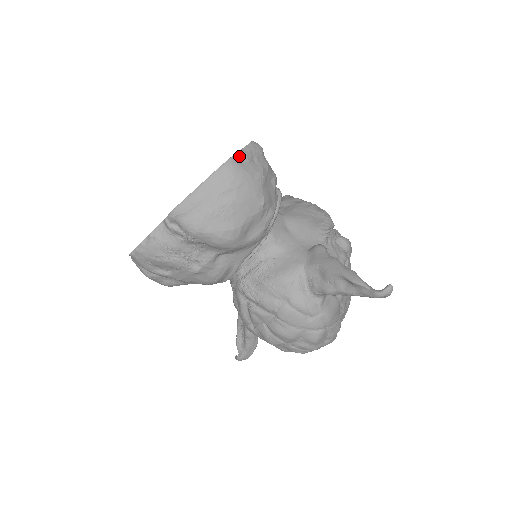
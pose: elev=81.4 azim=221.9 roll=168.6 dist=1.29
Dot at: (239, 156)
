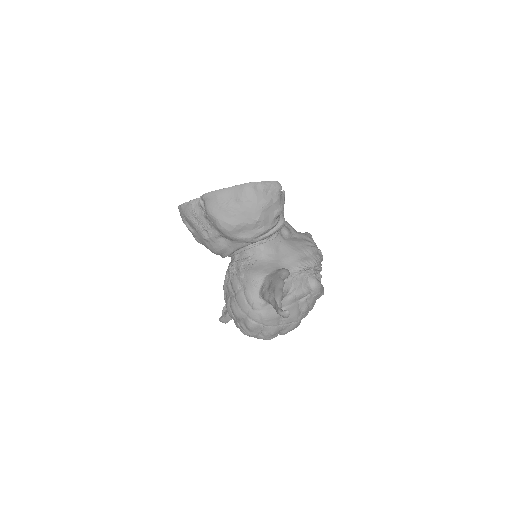
Dot at: (258, 184)
